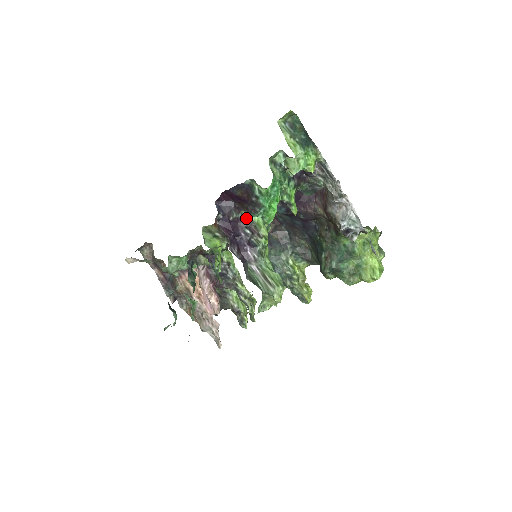
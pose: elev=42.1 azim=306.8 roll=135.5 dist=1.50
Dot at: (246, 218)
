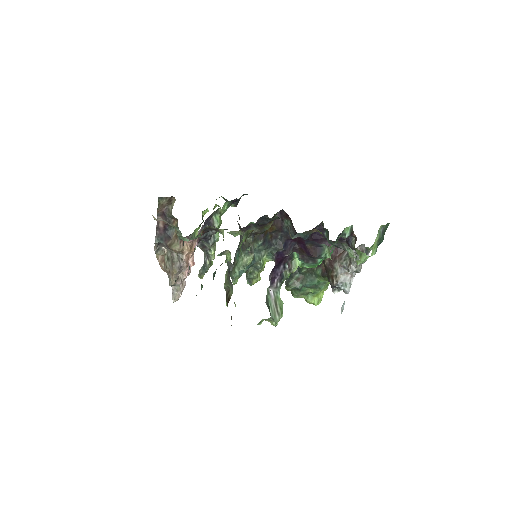
Dot at: (293, 257)
